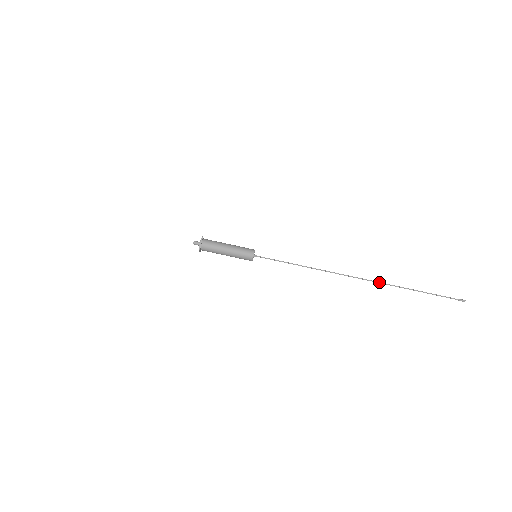
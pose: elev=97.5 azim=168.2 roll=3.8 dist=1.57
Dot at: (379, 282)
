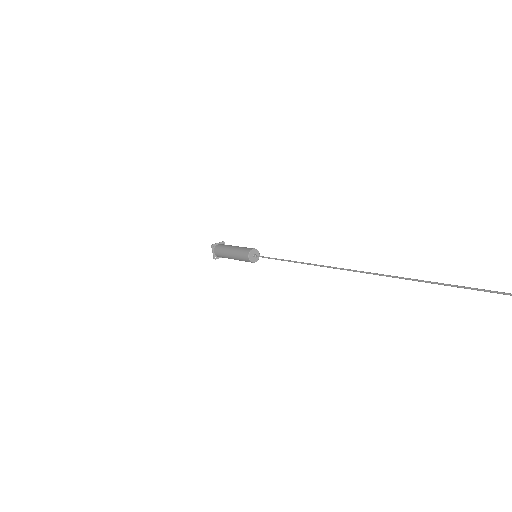
Dot at: (387, 275)
